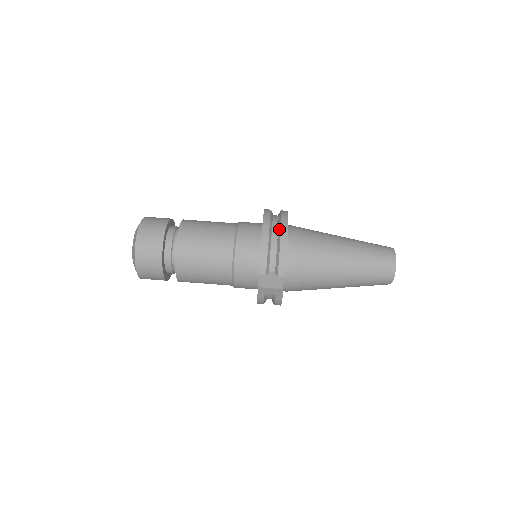
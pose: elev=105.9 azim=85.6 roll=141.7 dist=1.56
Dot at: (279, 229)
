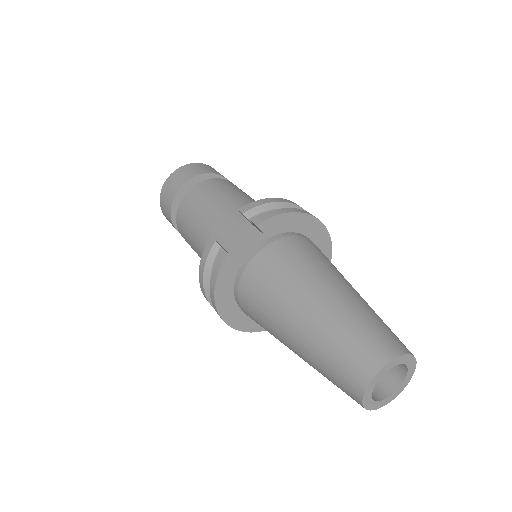
Dot at: occluded
